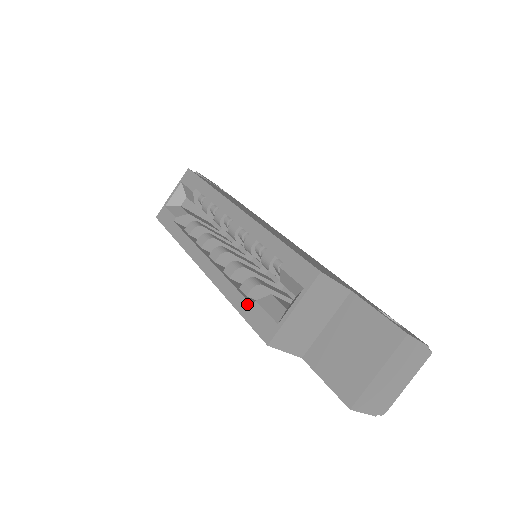
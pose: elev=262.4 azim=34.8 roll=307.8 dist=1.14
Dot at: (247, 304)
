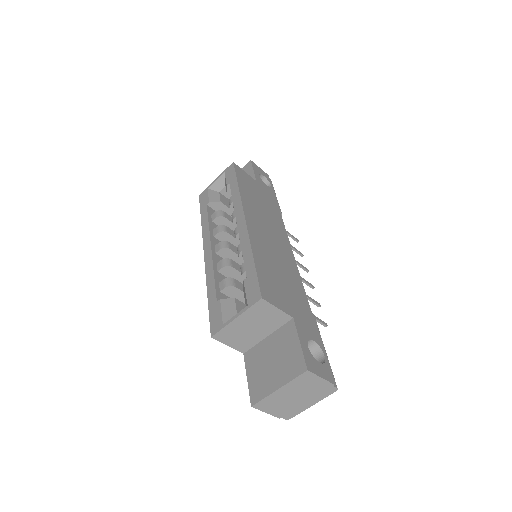
Dot at: (215, 299)
